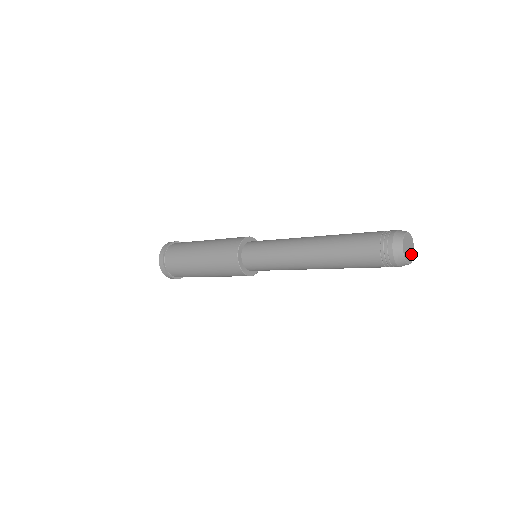
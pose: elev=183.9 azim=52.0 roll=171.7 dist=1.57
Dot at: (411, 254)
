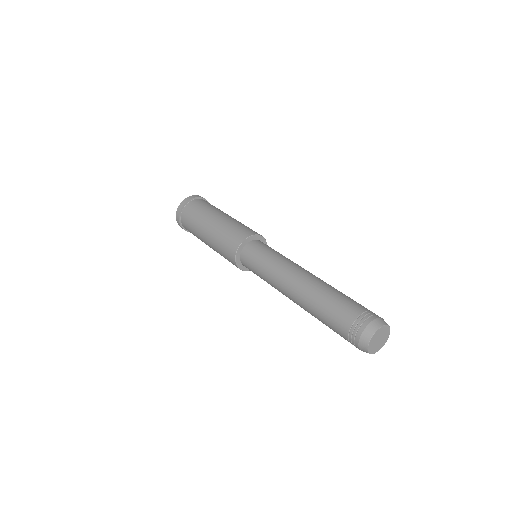
Dot at: (377, 347)
